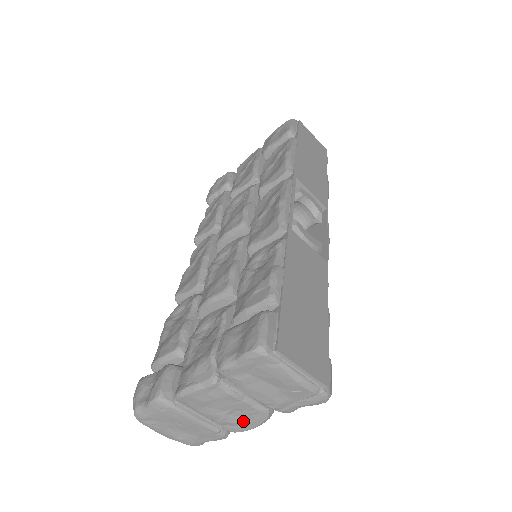
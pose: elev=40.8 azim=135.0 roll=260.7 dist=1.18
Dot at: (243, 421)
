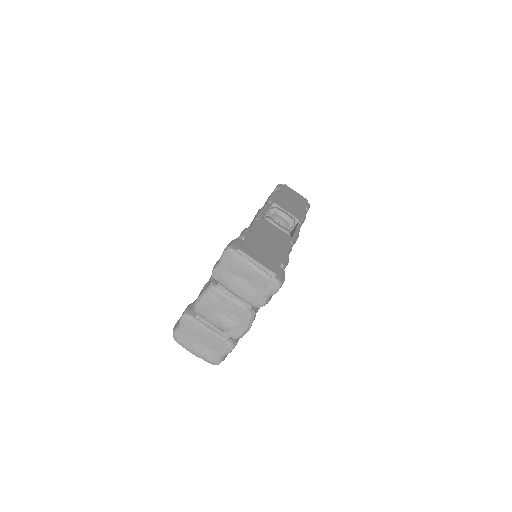
Dot at: (238, 324)
